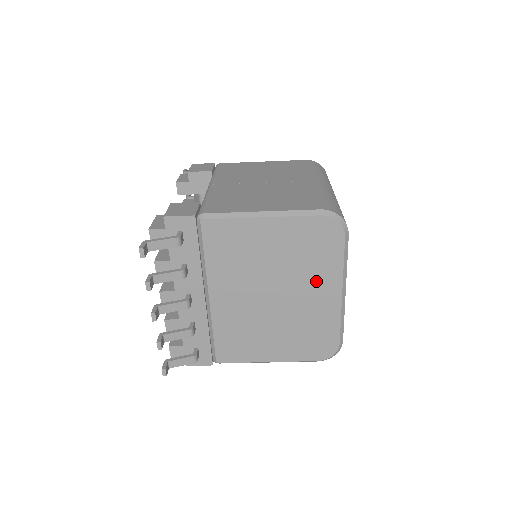
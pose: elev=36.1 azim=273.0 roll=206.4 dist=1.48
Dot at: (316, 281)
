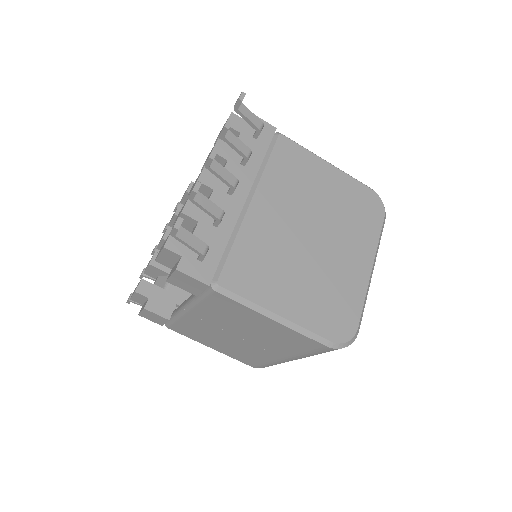
Dot at: (353, 243)
